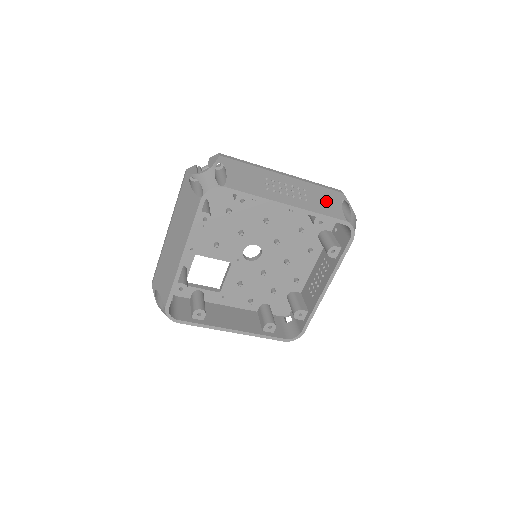
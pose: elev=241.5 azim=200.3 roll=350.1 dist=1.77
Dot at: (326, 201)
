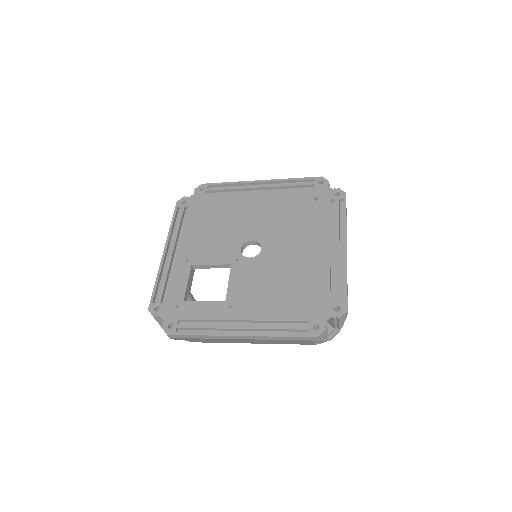
Dot at: occluded
